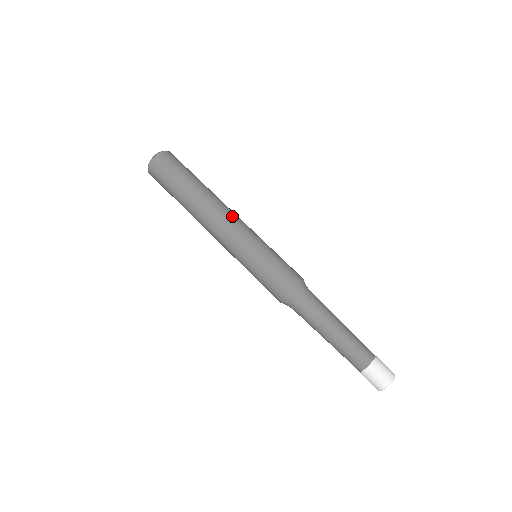
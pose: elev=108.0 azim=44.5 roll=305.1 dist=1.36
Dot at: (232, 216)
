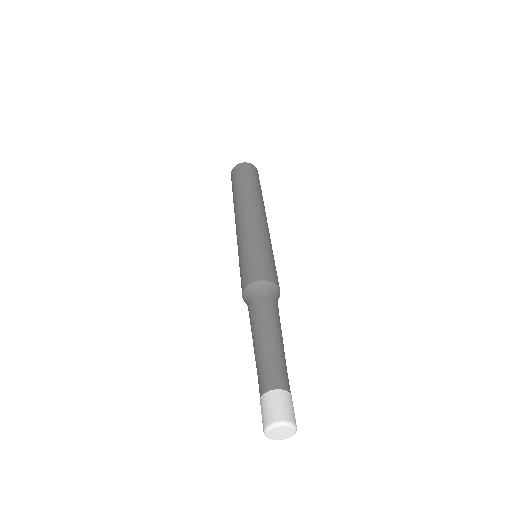
Dot at: (254, 214)
